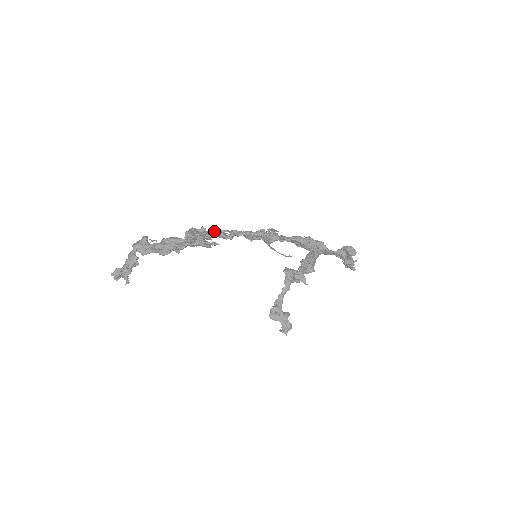
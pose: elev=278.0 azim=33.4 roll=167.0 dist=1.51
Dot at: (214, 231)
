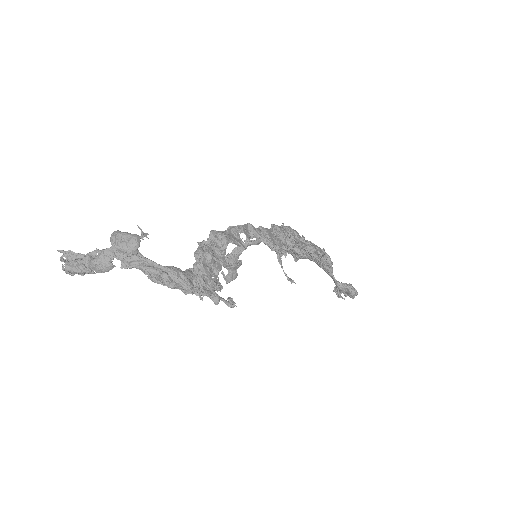
Dot at: (229, 228)
